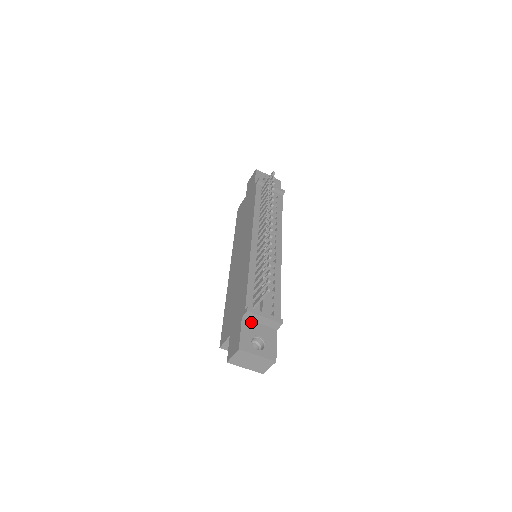
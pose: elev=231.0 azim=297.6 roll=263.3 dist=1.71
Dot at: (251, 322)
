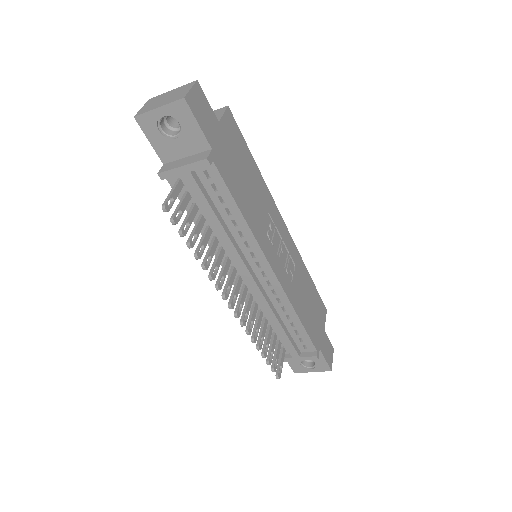
Dot at: occluded
